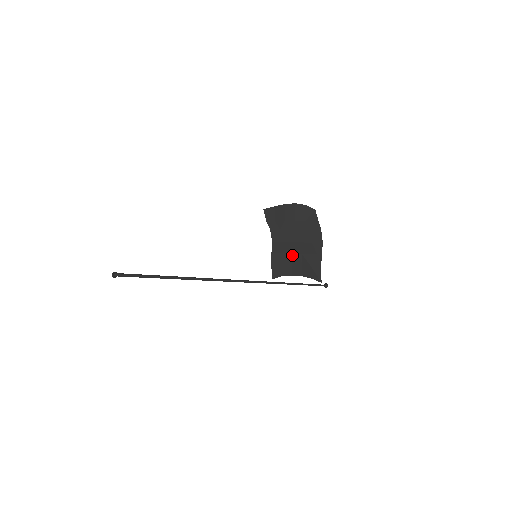
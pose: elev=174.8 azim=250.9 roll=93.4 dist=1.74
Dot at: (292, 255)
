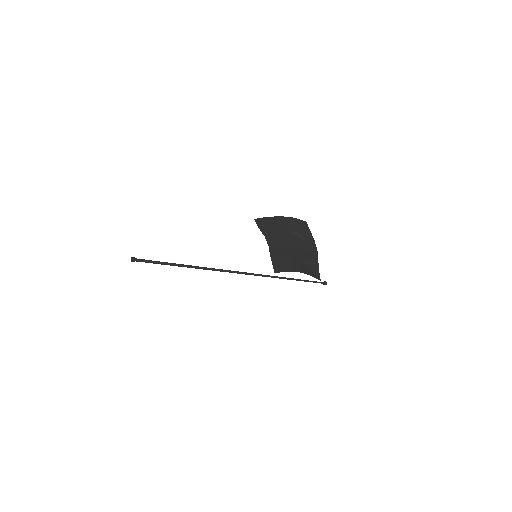
Dot at: (290, 258)
